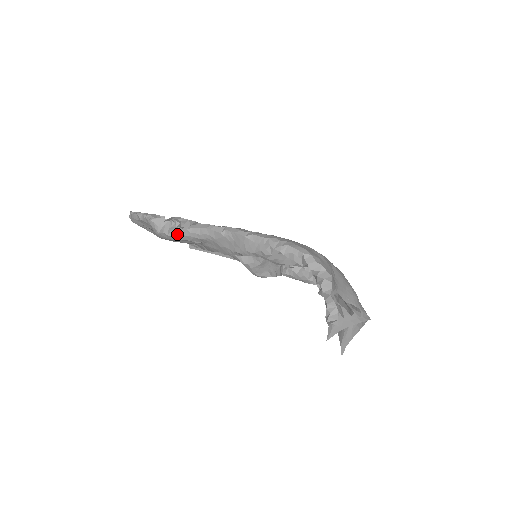
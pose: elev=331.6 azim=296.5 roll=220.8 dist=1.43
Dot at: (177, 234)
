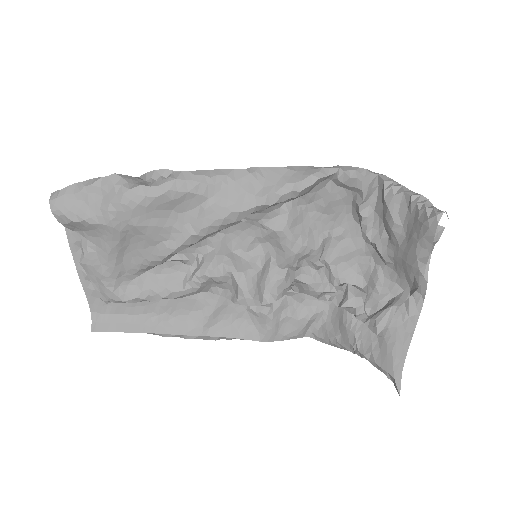
Dot at: (170, 179)
